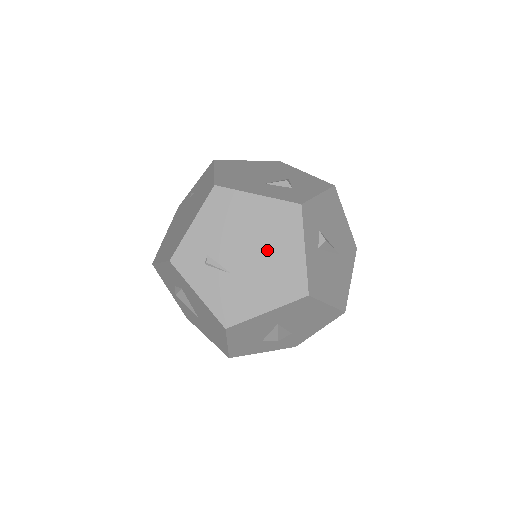
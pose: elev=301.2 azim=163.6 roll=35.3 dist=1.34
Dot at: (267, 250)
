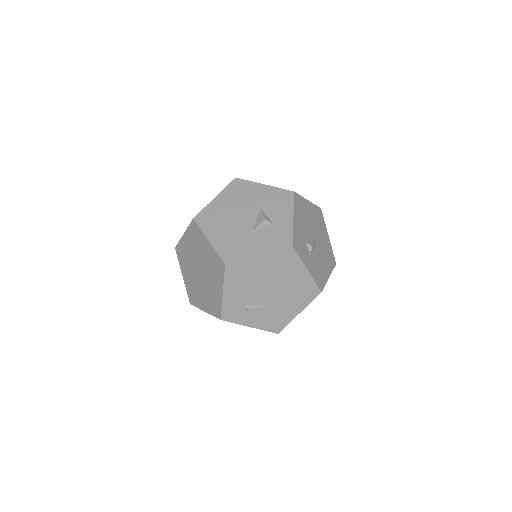
Dot at: (283, 282)
